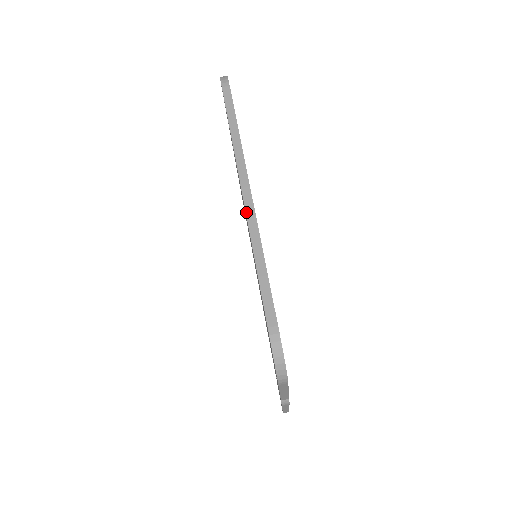
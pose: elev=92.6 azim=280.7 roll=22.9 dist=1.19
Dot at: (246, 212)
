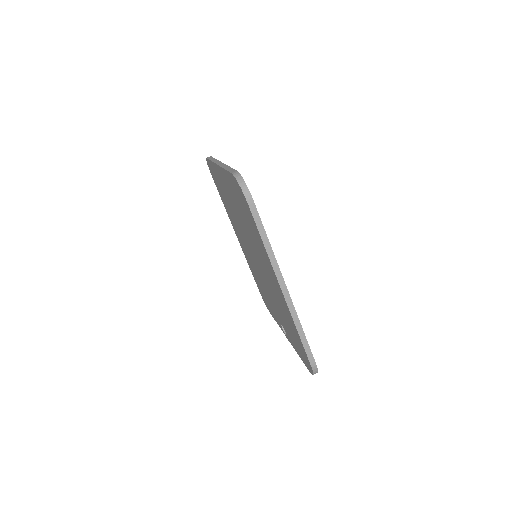
Dot at: (288, 305)
